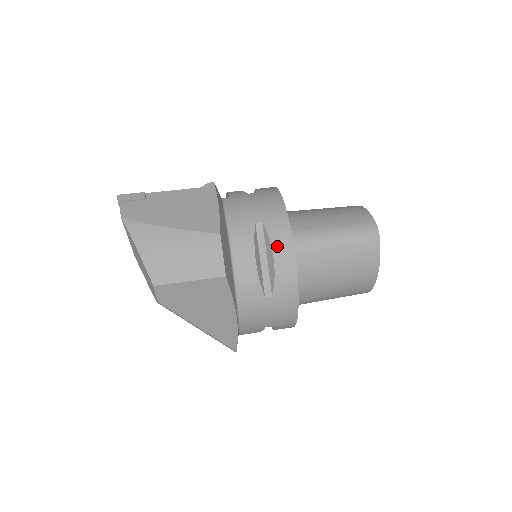
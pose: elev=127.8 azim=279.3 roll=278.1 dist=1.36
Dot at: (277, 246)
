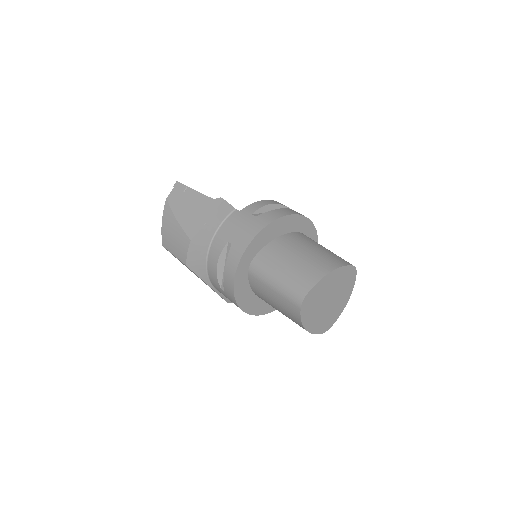
Dot at: (228, 265)
